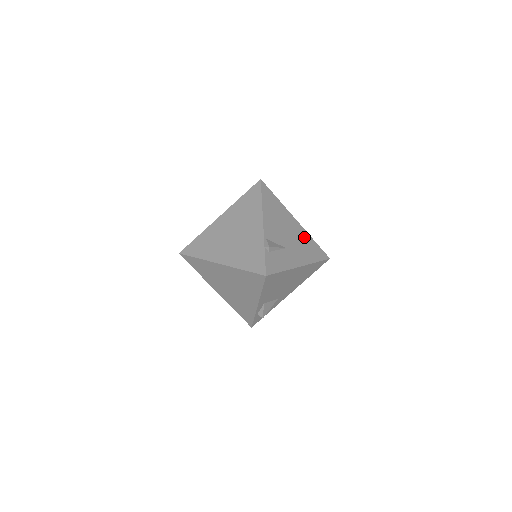
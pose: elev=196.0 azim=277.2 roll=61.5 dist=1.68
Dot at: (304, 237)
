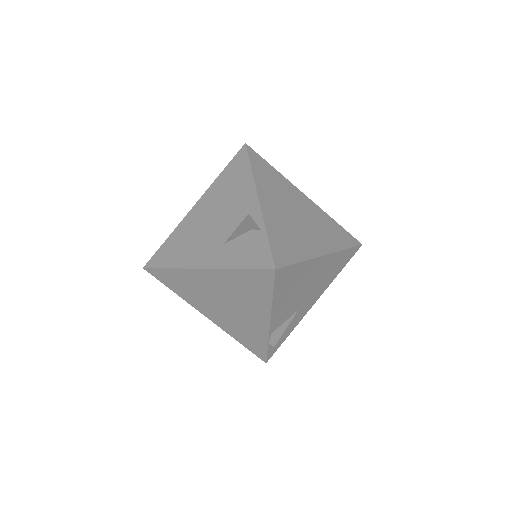
Dot at: (331, 264)
